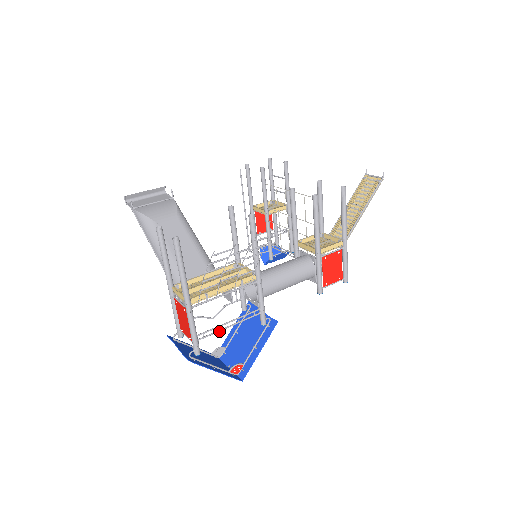
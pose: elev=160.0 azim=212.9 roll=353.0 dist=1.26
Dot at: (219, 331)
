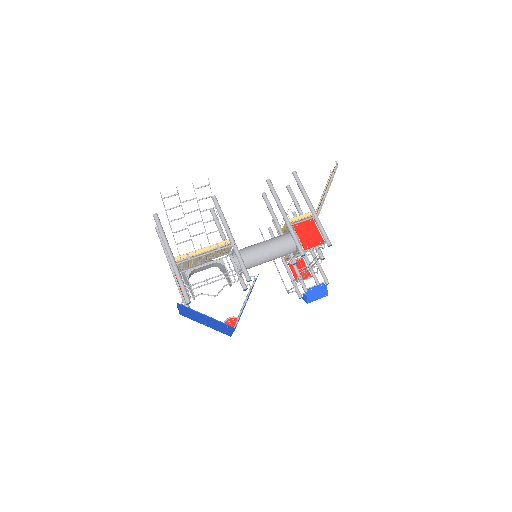
Dot at: occluded
